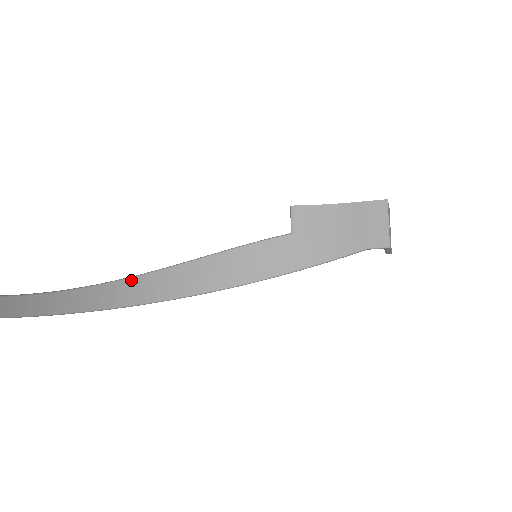
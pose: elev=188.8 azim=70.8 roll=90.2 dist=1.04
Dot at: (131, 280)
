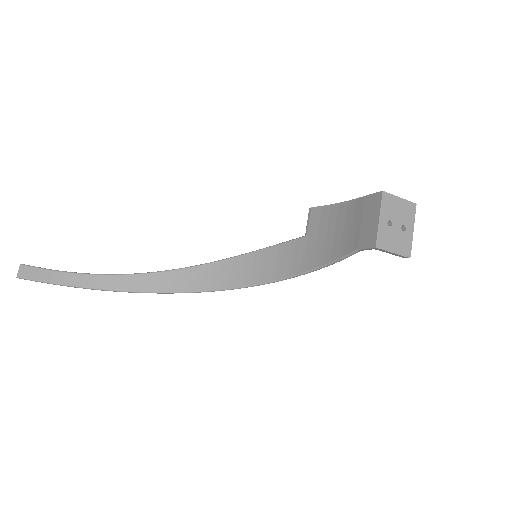
Dot at: (168, 272)
